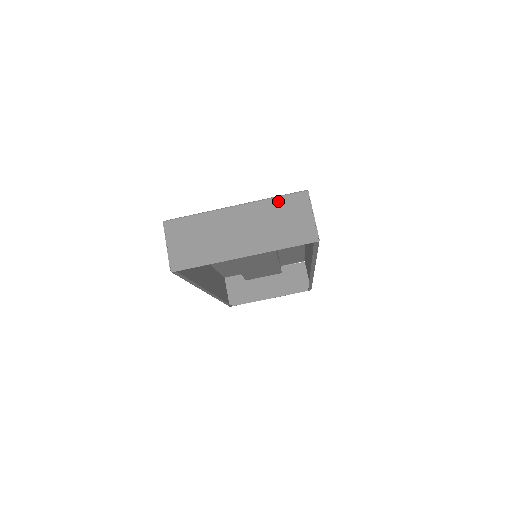
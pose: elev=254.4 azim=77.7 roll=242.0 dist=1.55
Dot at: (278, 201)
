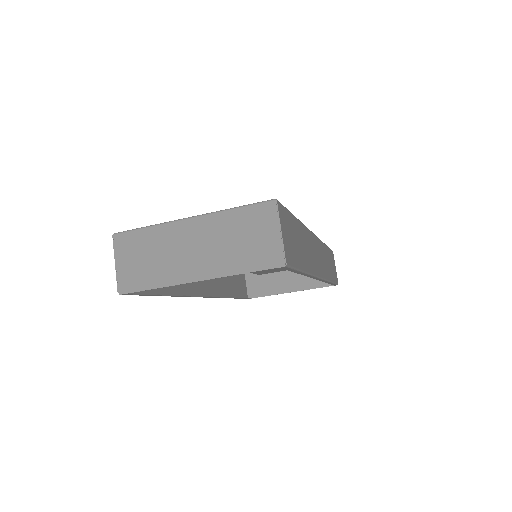
Dot at: (240, 213)
